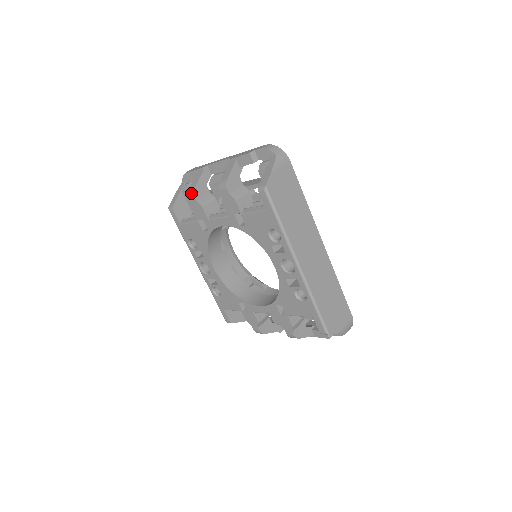
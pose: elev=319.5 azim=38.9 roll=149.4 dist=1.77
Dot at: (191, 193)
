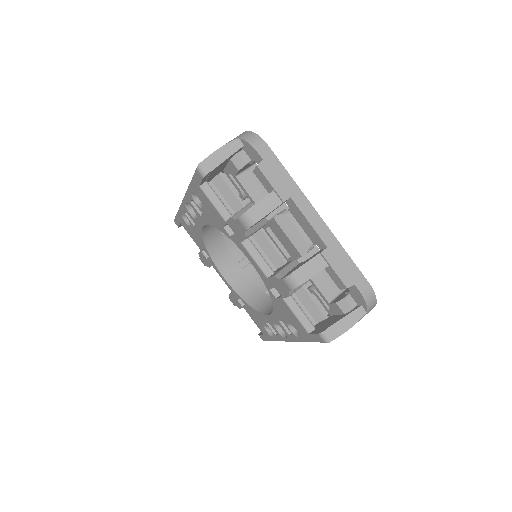
Dot at: (246, 223)
